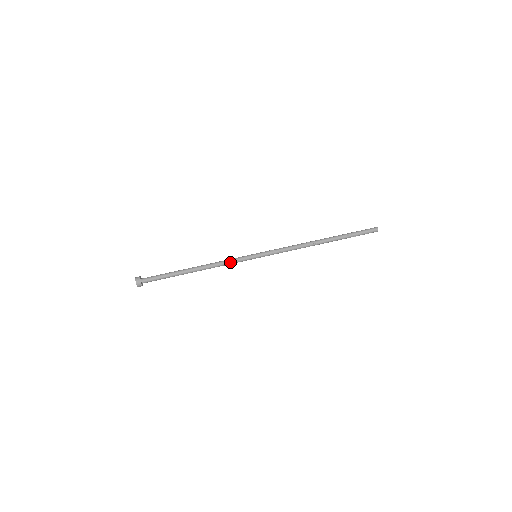
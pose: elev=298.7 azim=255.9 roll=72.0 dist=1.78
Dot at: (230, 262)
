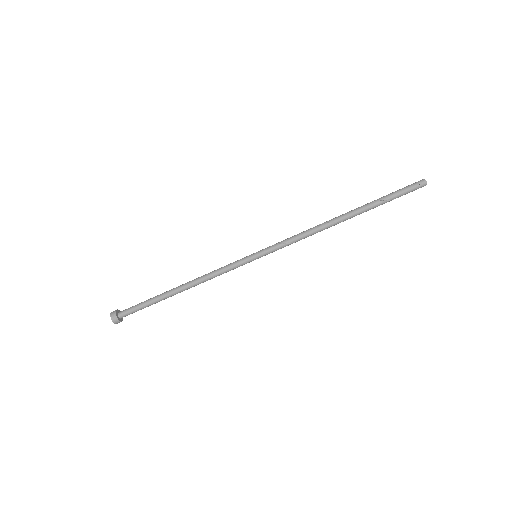
Dot at: (222, 271)
